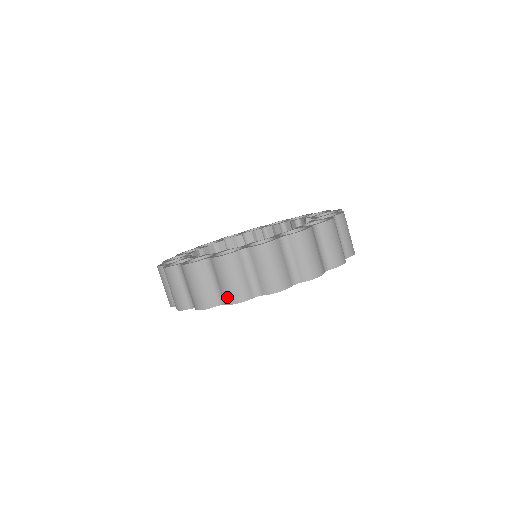
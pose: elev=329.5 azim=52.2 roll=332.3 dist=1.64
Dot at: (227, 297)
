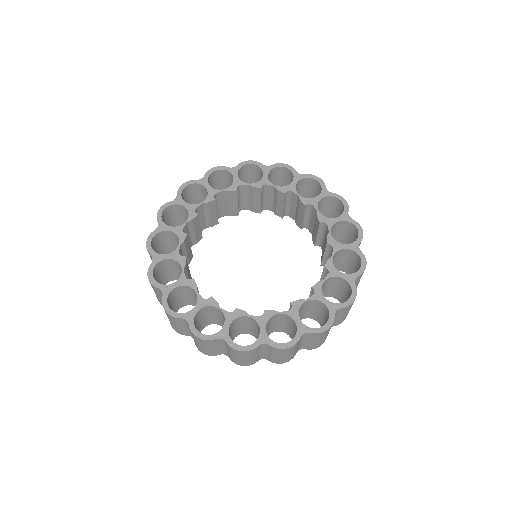
Dot at: occluded
